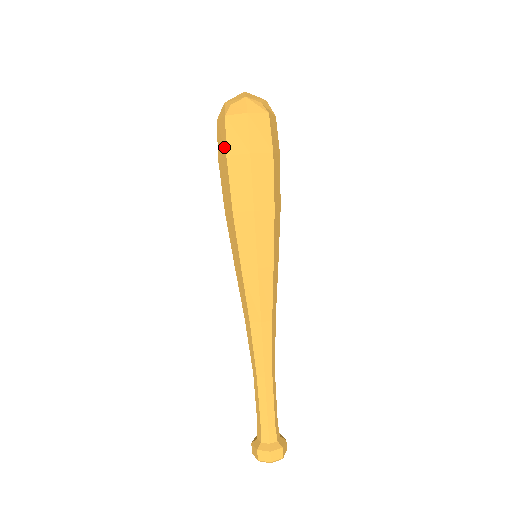
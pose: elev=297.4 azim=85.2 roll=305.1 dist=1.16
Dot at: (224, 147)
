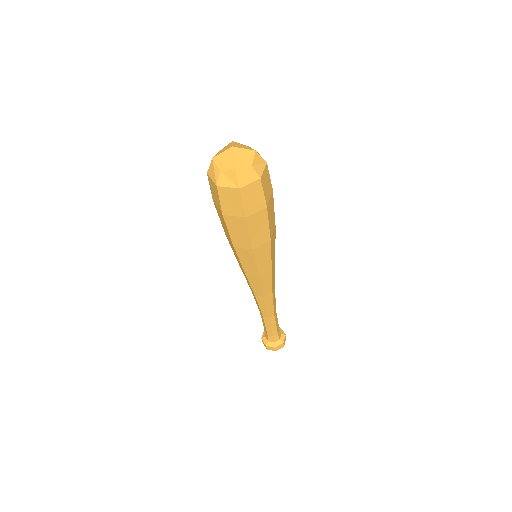
Dot at: (219, 206)
